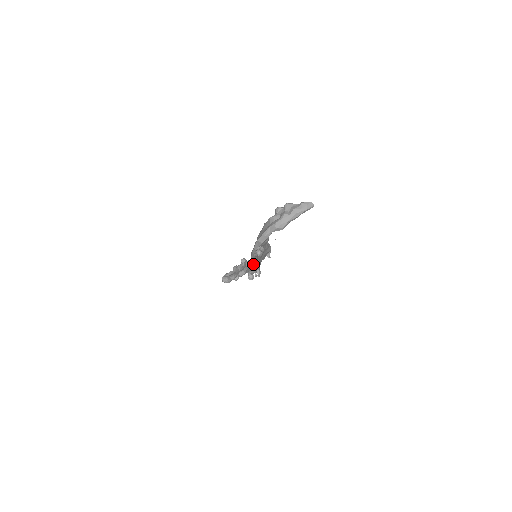
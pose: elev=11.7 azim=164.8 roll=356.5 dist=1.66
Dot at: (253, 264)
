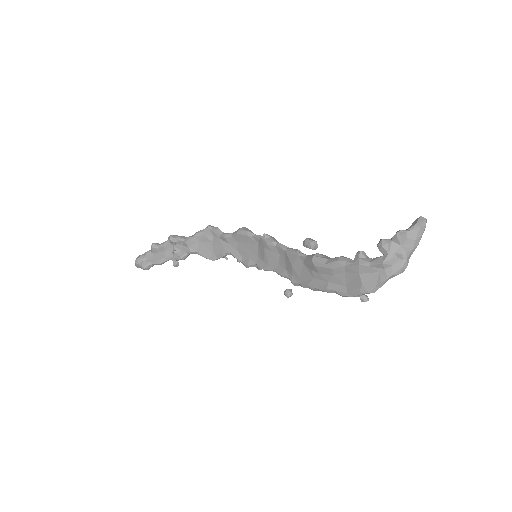
Dot at: (298, 285)
